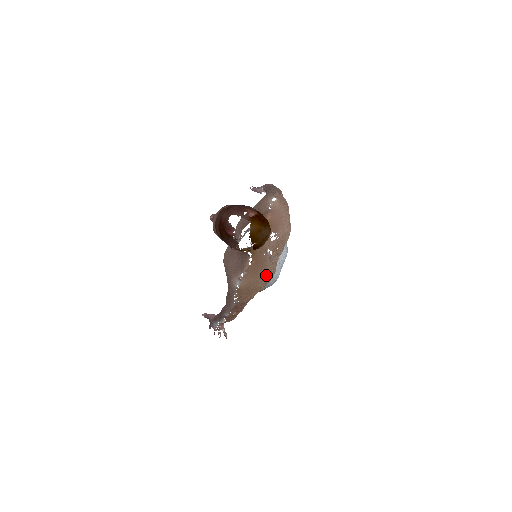
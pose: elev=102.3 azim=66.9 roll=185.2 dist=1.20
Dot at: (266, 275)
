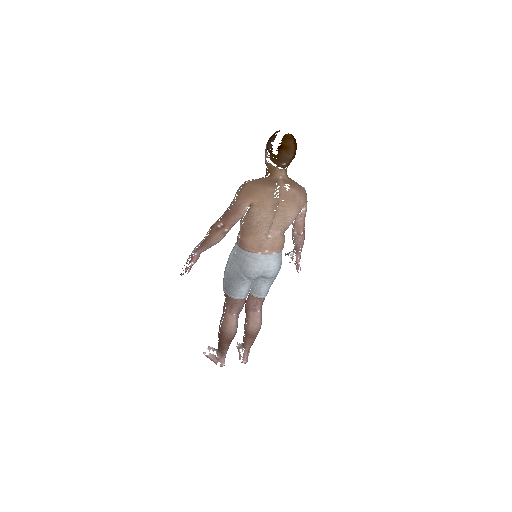
Dot at: (266, 193)
